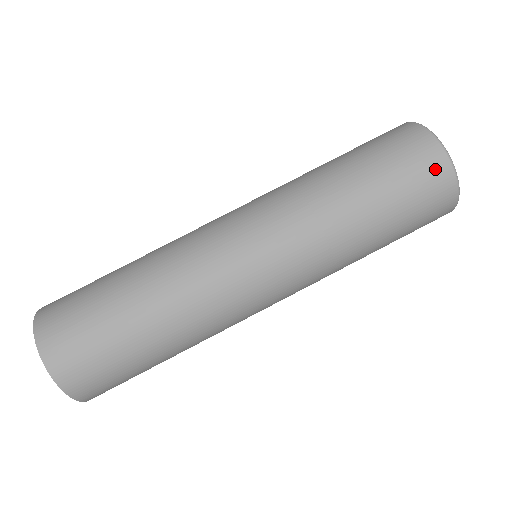
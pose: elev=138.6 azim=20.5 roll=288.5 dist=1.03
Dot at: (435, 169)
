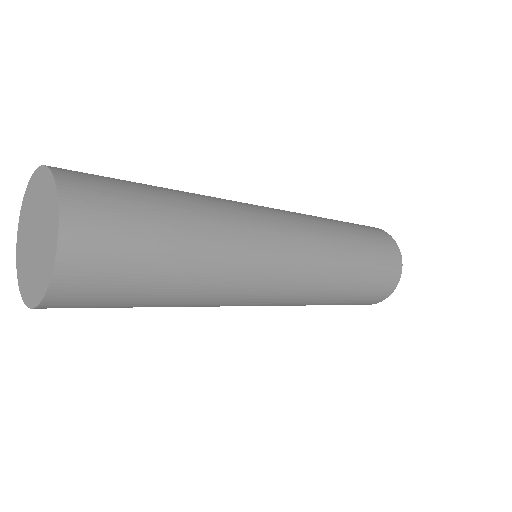
Dot at: (385, 236)
